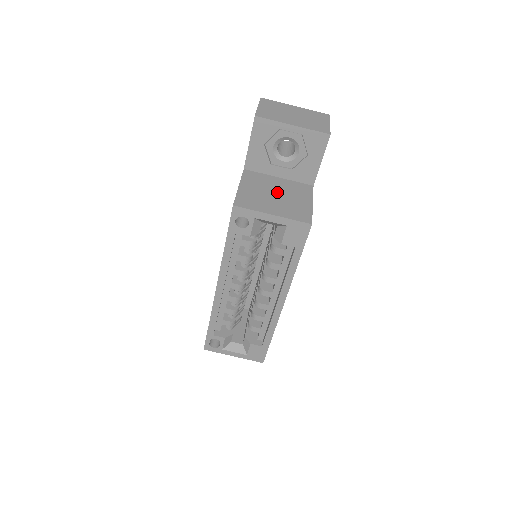
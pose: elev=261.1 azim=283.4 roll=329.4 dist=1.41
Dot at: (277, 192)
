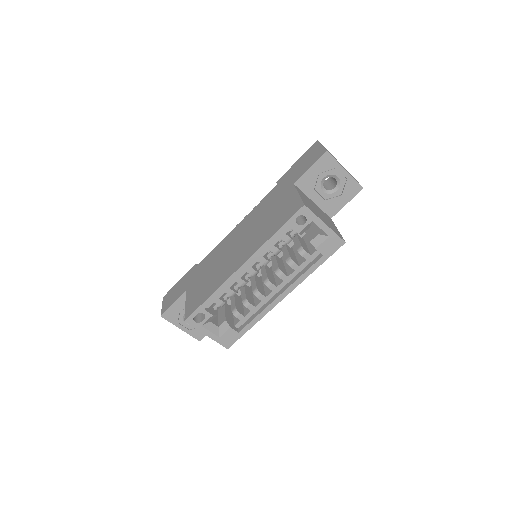
Dot at: (318, 211)
